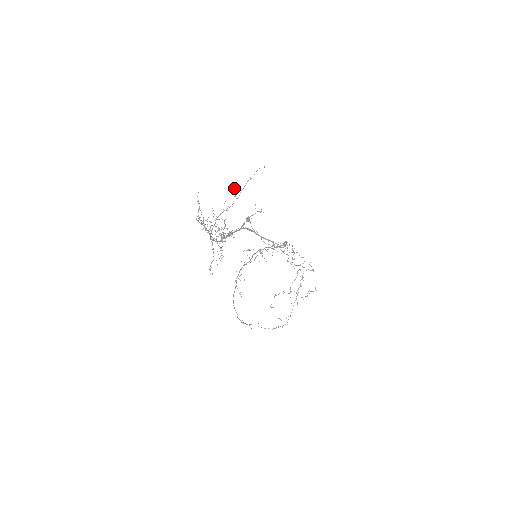
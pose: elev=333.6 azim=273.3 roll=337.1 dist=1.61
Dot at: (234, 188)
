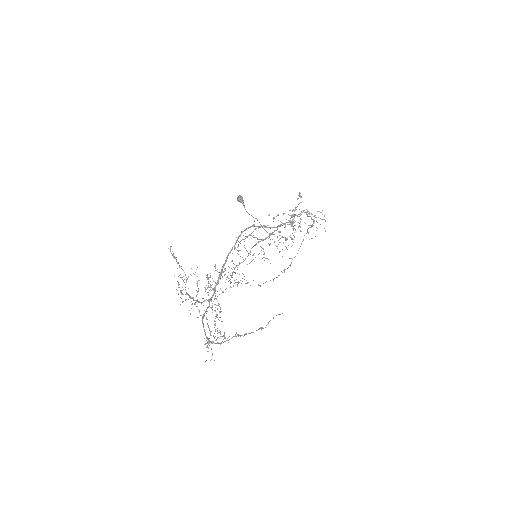
Dot at: (237, 334)
